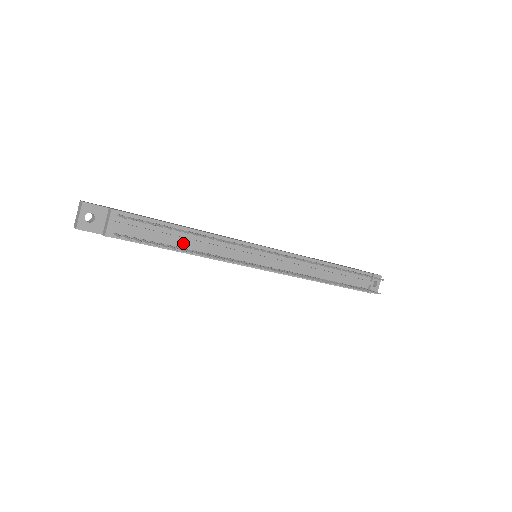
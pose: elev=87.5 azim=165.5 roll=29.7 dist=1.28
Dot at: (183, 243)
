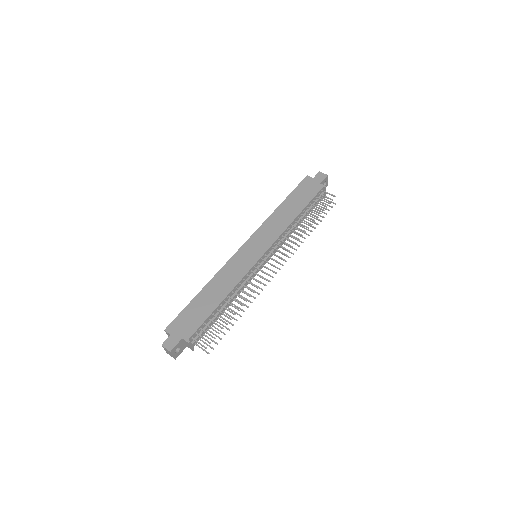
Dot at: (225, 306)
